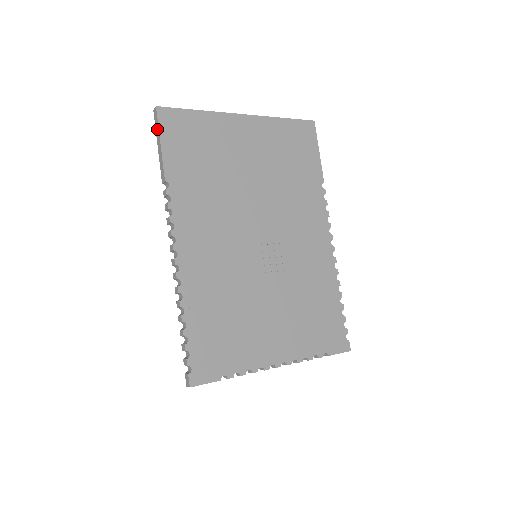
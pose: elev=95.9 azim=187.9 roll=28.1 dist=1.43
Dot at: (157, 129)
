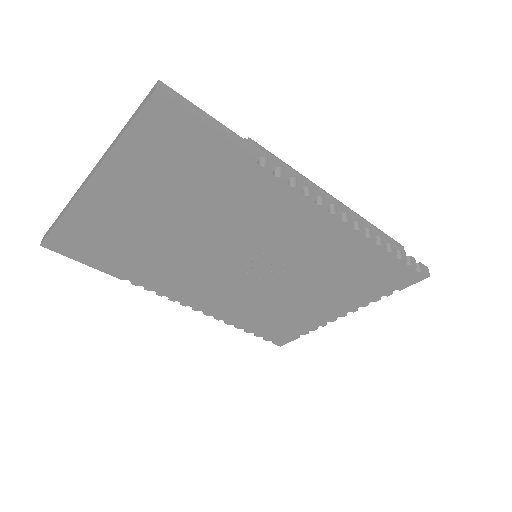
Dot at: (67, 253)
